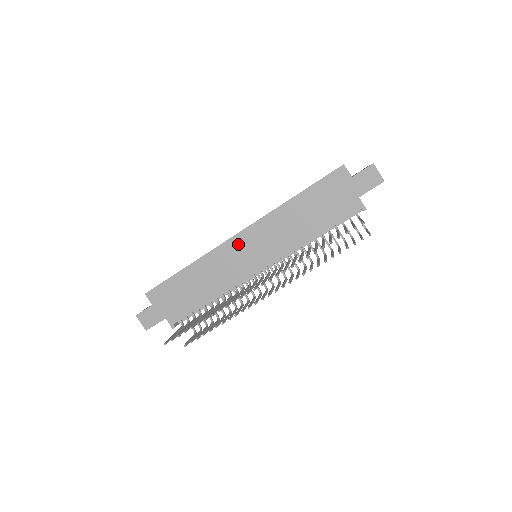
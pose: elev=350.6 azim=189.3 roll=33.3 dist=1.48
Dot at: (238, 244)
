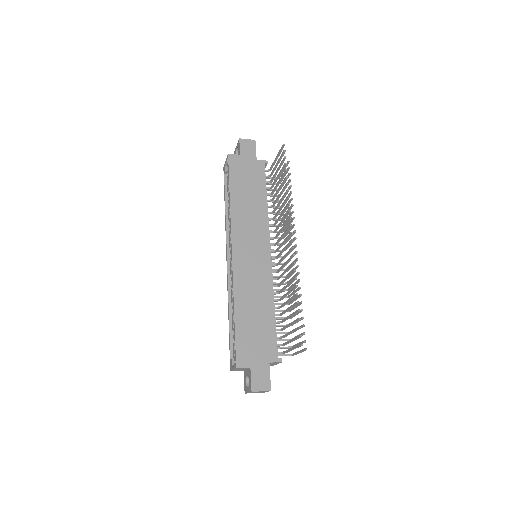
Dot at: (240, 257)
